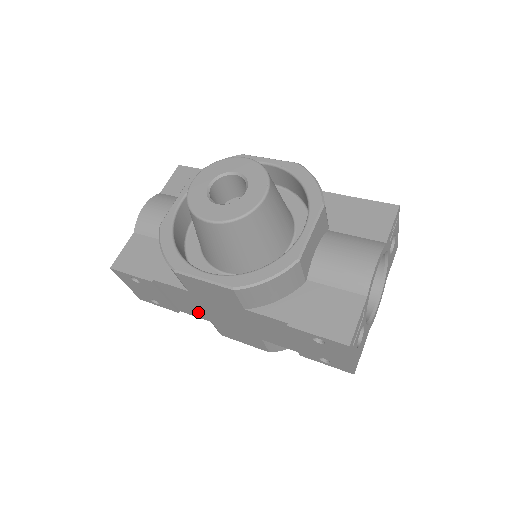
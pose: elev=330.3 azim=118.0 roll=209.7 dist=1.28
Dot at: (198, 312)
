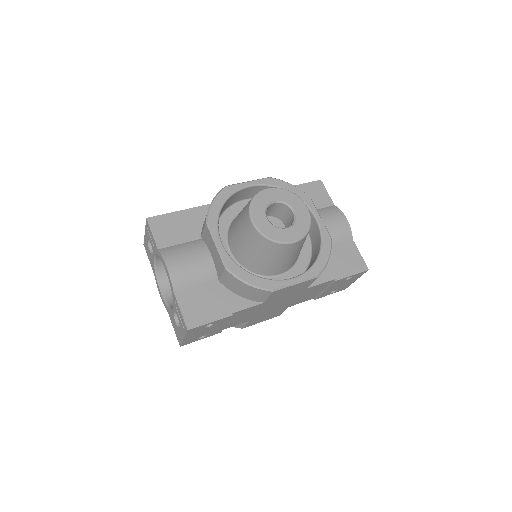
Dot at: (245, 319)
